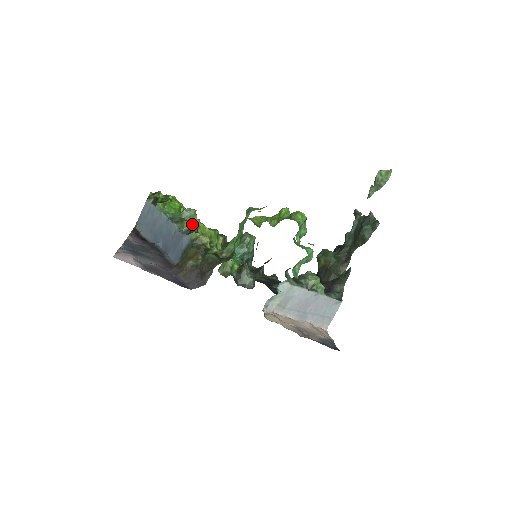
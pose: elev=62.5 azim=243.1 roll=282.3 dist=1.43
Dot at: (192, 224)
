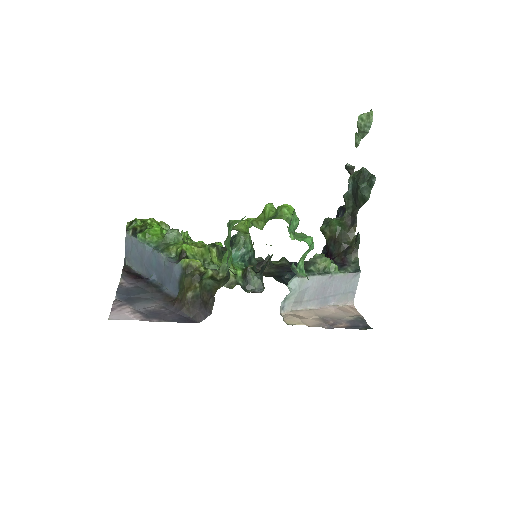
Dot at: (178, 249)
